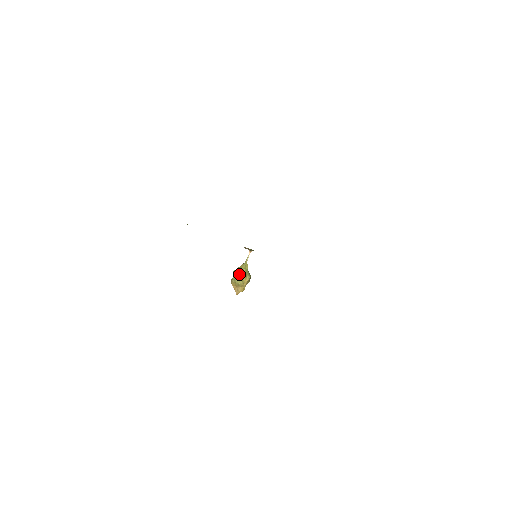
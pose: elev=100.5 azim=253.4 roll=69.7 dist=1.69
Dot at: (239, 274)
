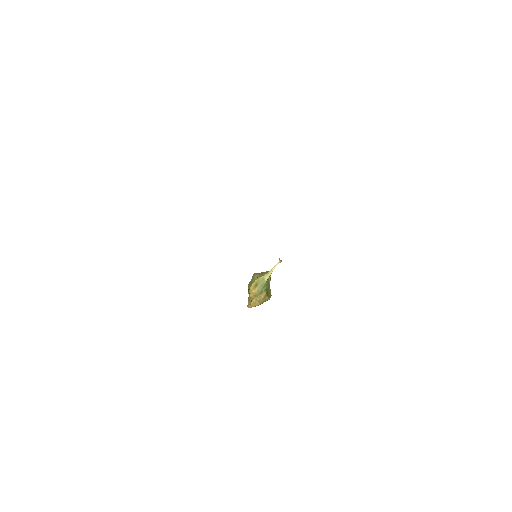
Dot at: (254, 279)
